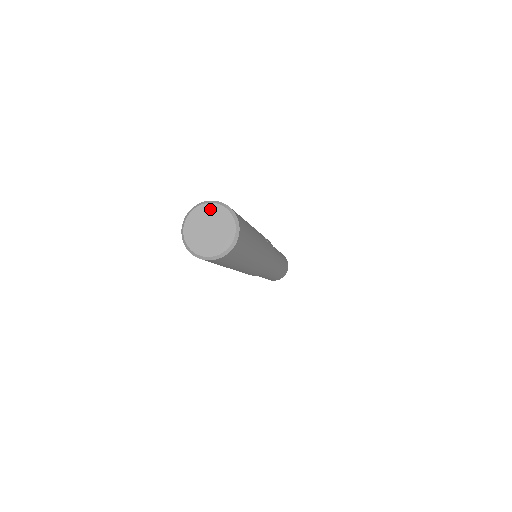
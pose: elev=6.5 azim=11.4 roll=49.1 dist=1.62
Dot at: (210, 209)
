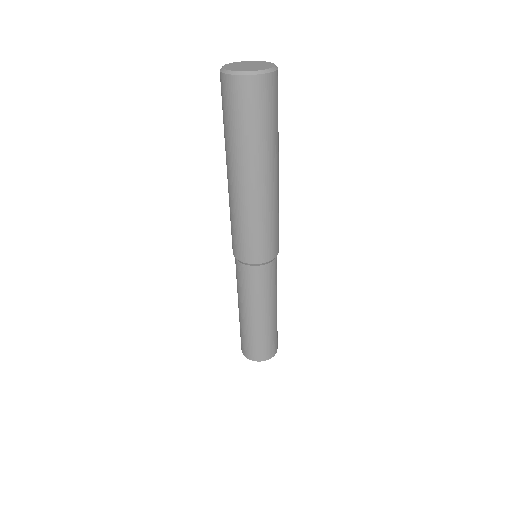
Dot at: (238, 63)
